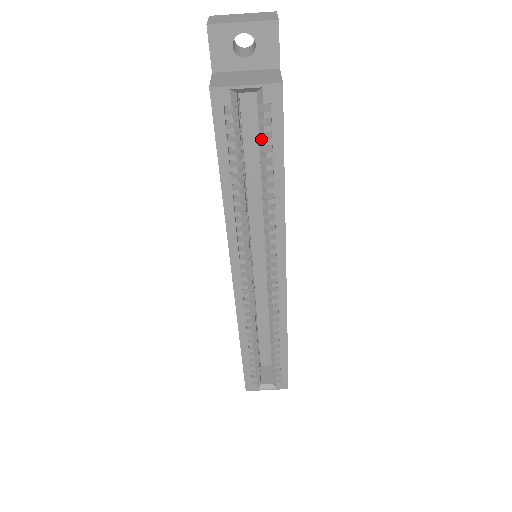
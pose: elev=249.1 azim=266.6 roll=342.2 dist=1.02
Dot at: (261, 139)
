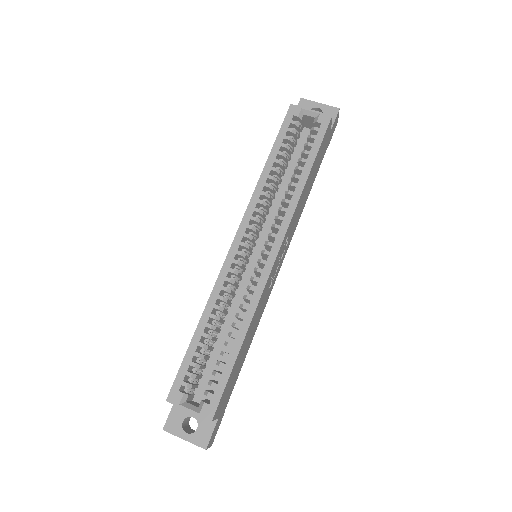
Dot at: (306, 143)
